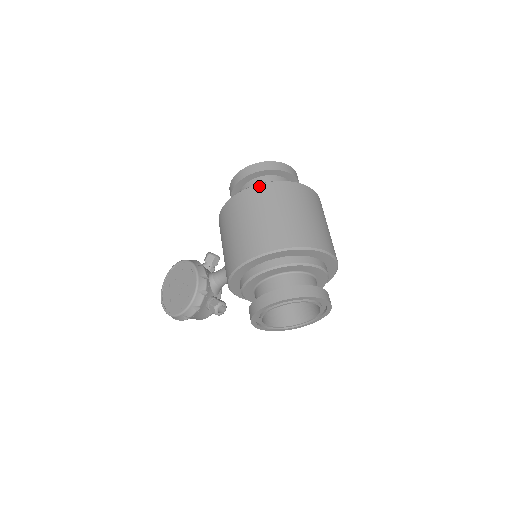
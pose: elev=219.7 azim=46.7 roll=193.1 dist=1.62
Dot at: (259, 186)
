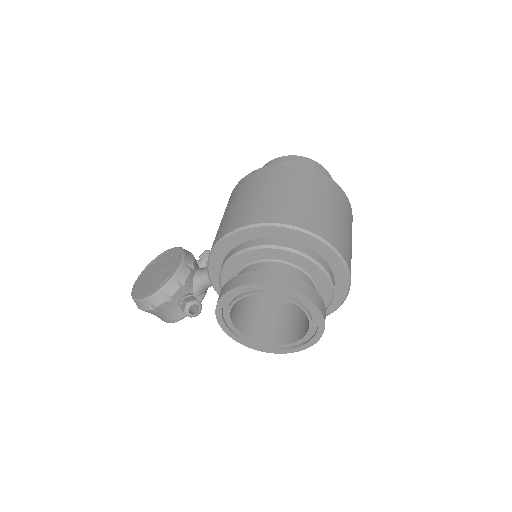
Dot at: (284, 165)
